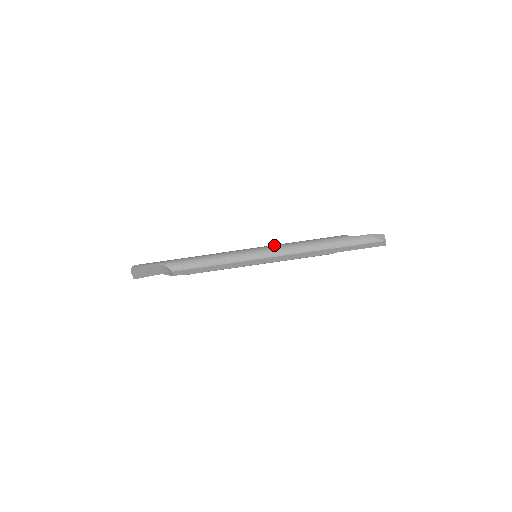
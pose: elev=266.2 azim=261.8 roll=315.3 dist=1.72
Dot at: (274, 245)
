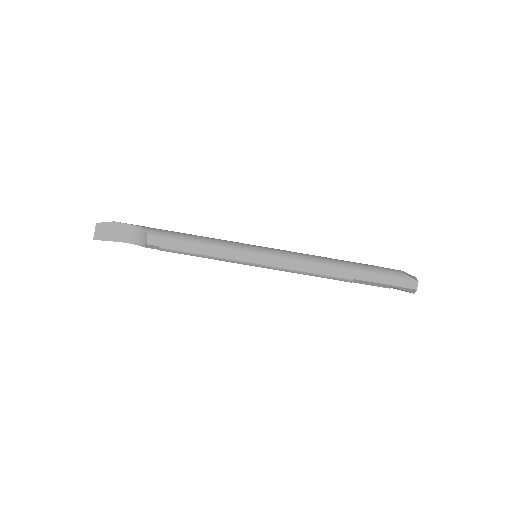
Dot at: occluded
